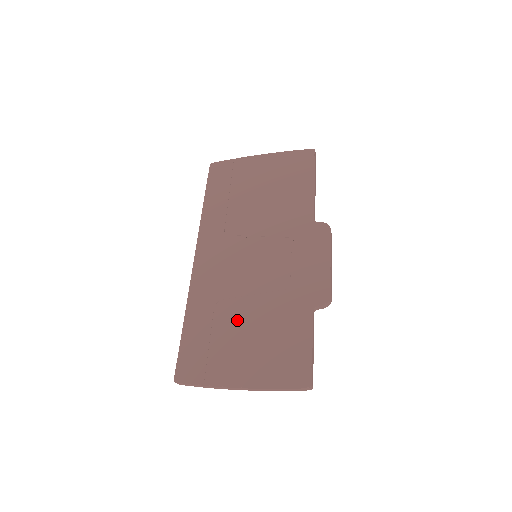
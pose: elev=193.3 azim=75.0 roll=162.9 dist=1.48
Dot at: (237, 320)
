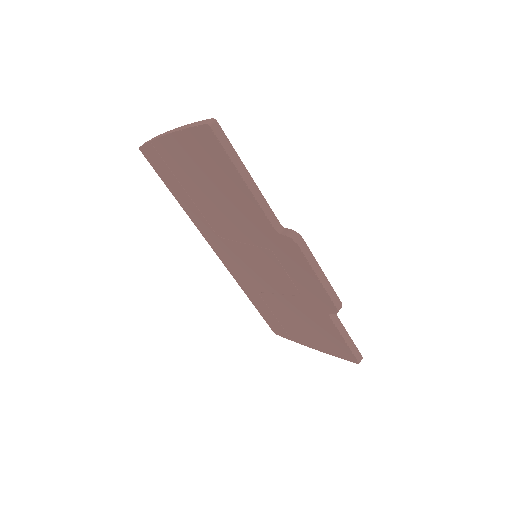
Dot at: (281, 309)
